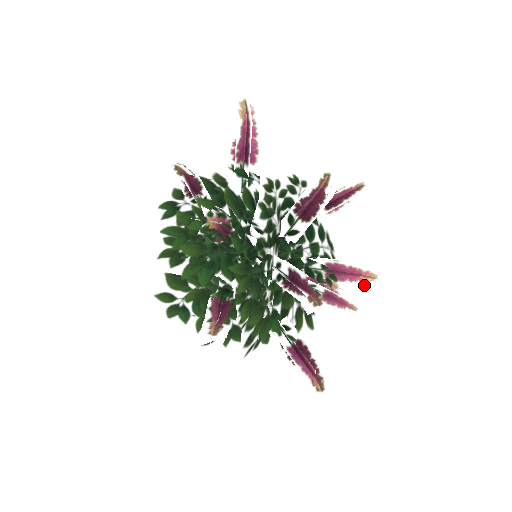
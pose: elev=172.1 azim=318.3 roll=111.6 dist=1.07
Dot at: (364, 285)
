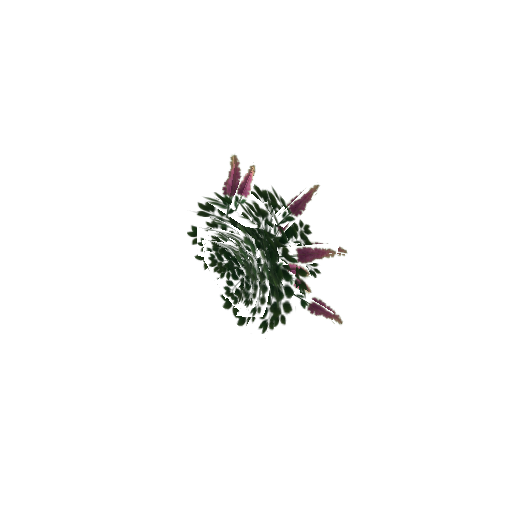
Dot at: occluded
